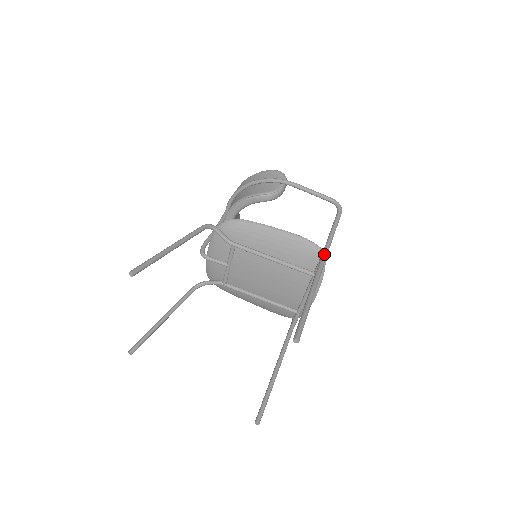
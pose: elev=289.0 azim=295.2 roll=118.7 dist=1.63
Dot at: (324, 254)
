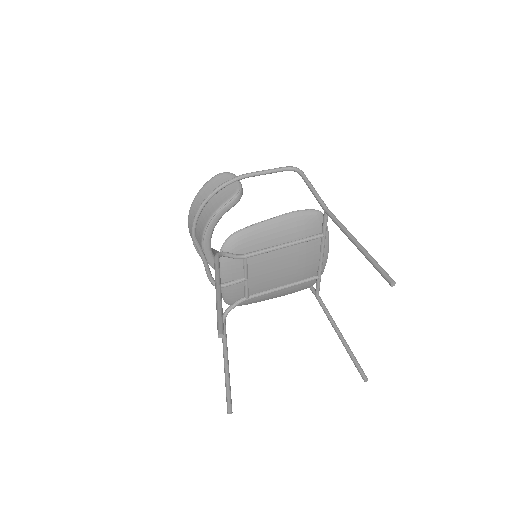
Dot at: (329, 211)
